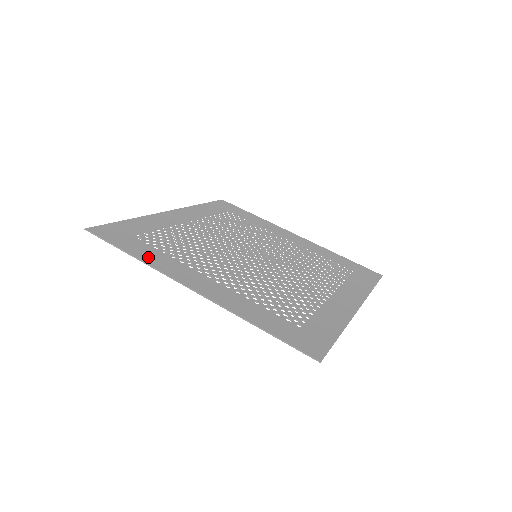
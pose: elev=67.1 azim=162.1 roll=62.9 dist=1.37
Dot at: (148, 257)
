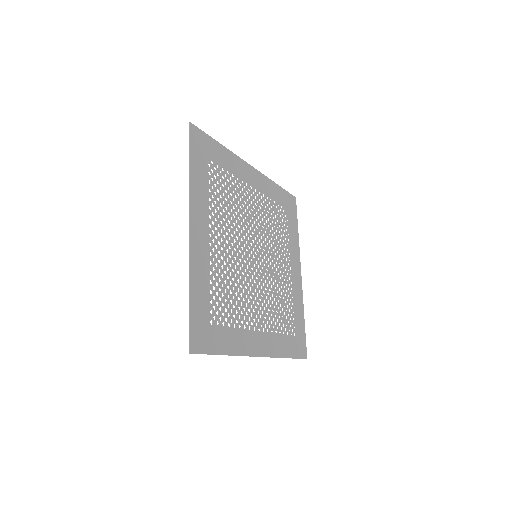
Dot at: (197, 182)
